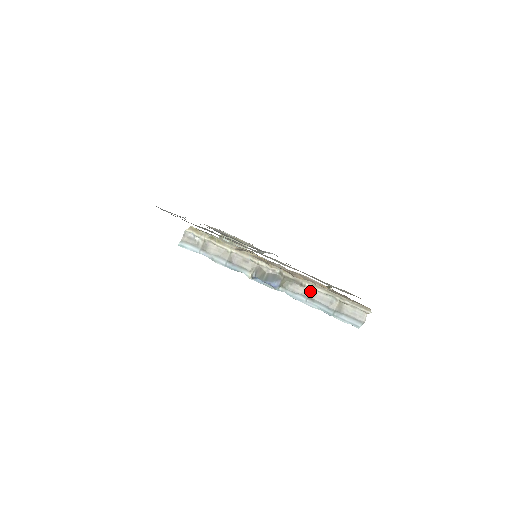
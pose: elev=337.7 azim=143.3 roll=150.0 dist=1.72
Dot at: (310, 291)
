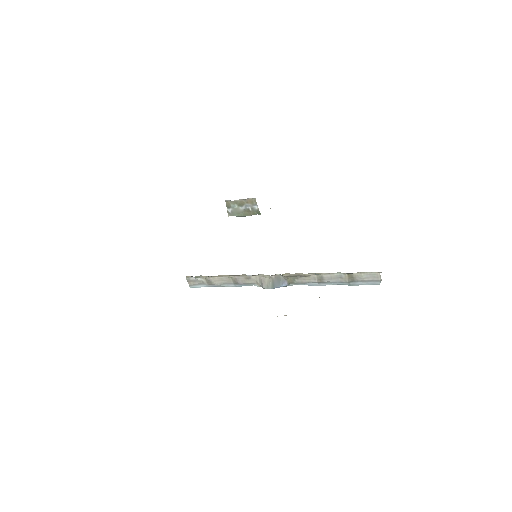
Dot at: (316, 277)
